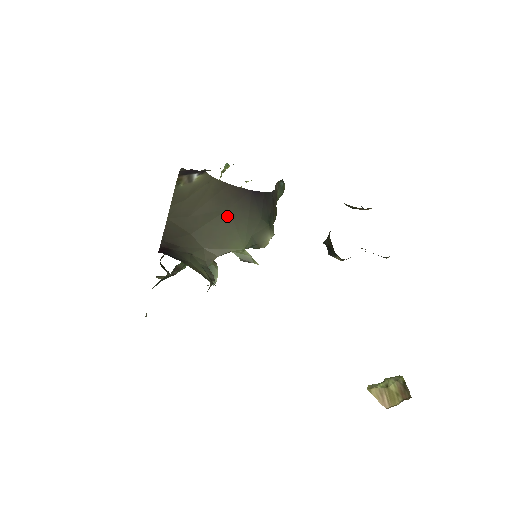
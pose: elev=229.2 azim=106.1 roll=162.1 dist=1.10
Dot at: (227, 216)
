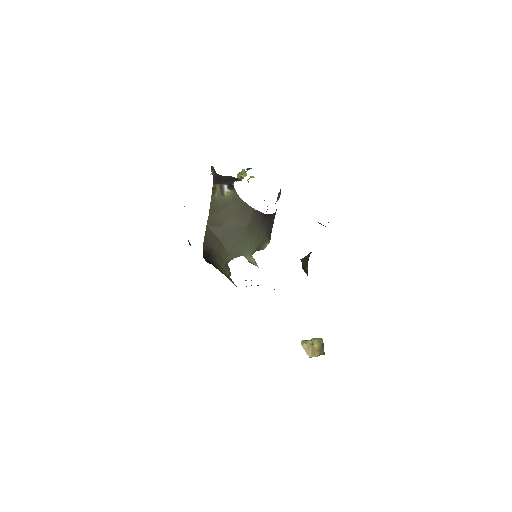
Dot at: (245, 231)
